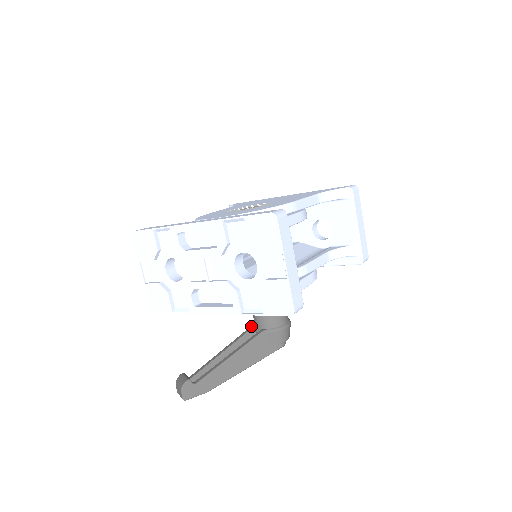
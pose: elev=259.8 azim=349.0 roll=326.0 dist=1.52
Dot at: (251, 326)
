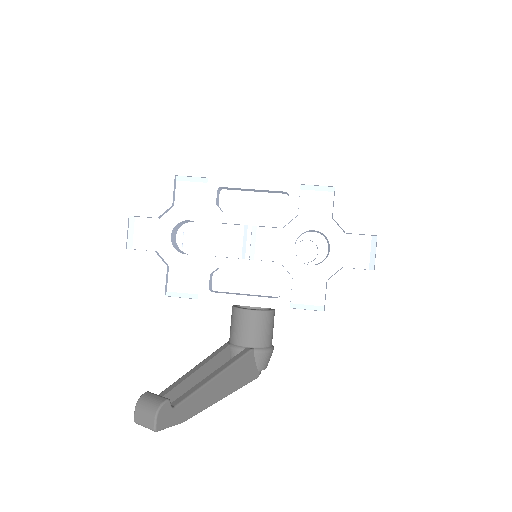
Dot at: (225, 344)
